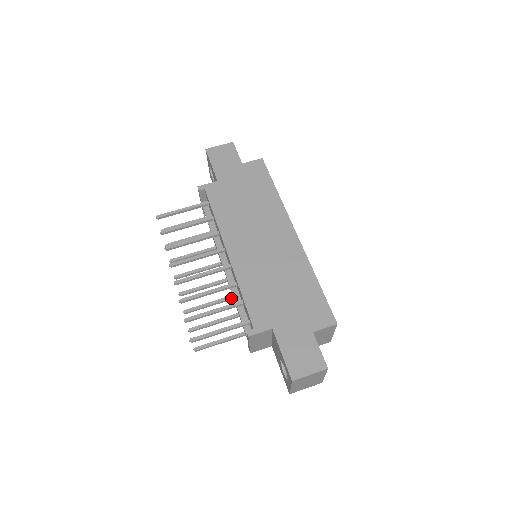
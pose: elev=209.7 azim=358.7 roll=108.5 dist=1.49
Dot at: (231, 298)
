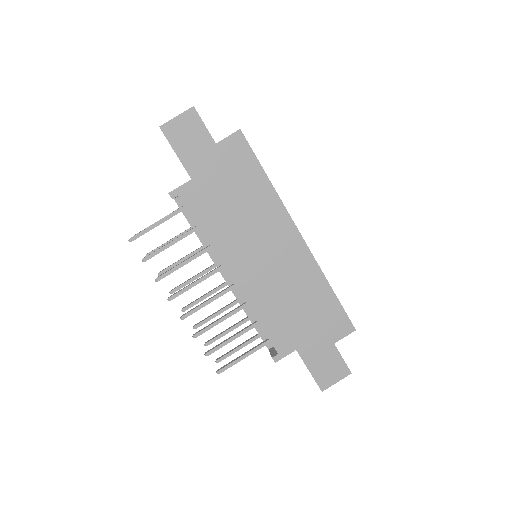
Dot at: (238, 302)
